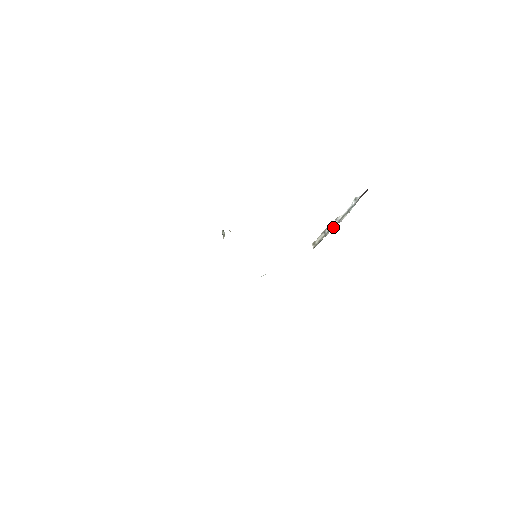
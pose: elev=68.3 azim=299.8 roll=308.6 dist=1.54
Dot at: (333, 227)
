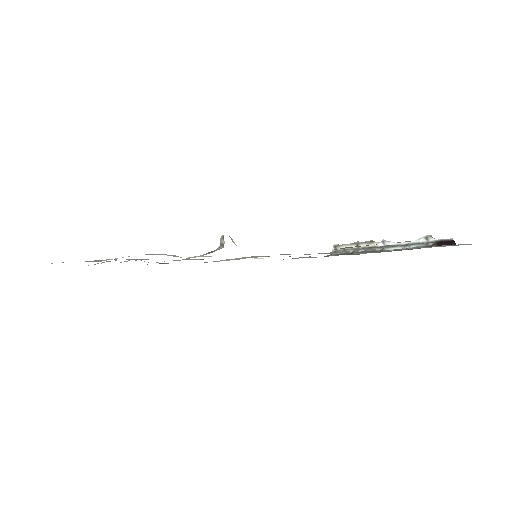
Dot at: occluded
